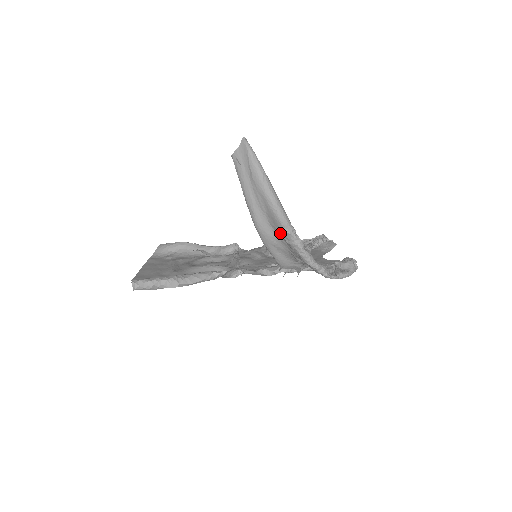
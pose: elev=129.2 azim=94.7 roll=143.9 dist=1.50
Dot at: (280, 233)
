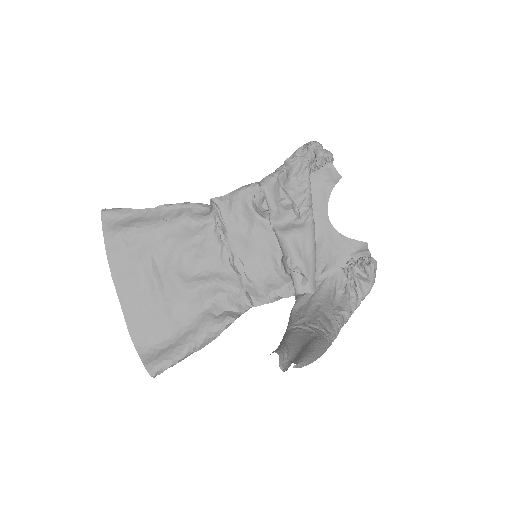
Dot at: occluded
